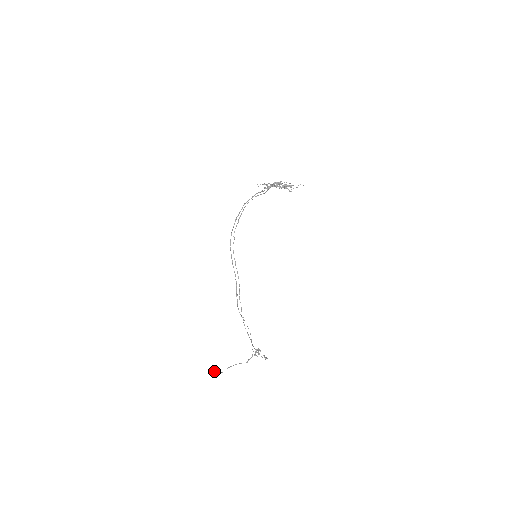
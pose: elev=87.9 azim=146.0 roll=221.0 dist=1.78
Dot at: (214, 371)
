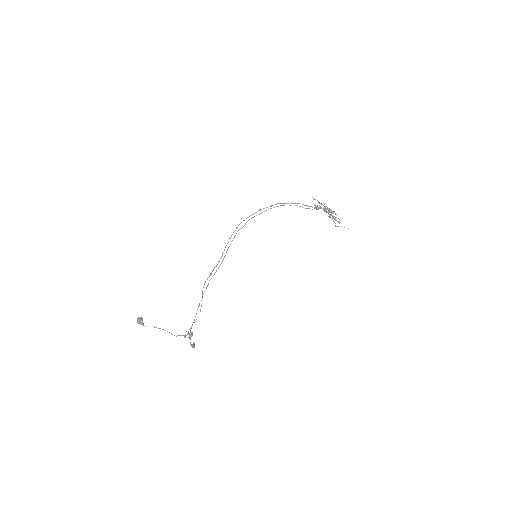
Dot at: (140, 320)
